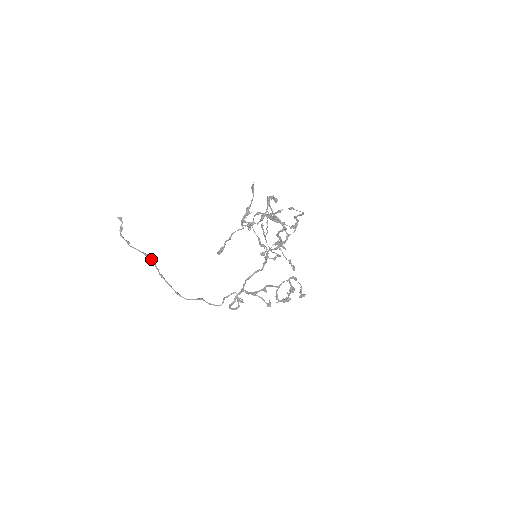
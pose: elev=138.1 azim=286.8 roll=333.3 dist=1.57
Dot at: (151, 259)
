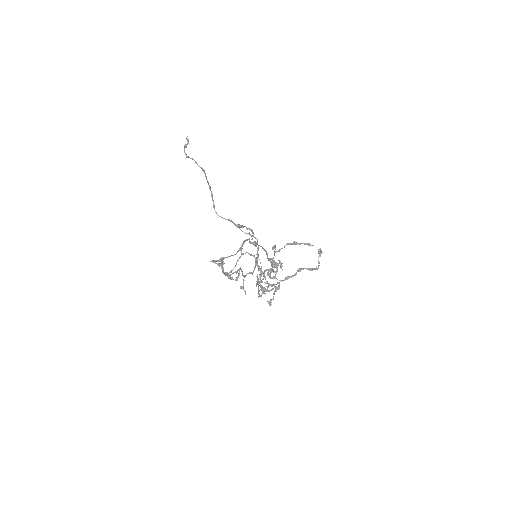
Dot at: (205, 174)
